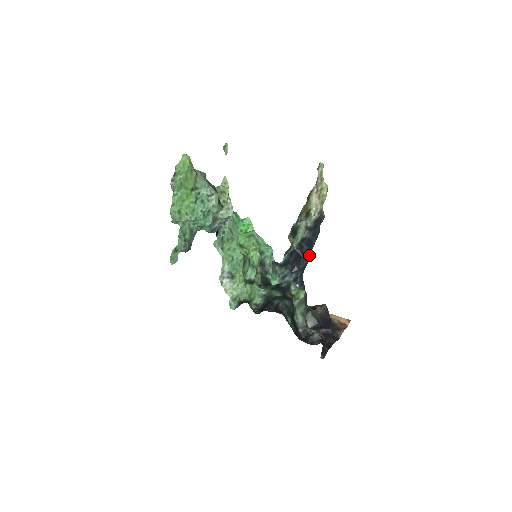
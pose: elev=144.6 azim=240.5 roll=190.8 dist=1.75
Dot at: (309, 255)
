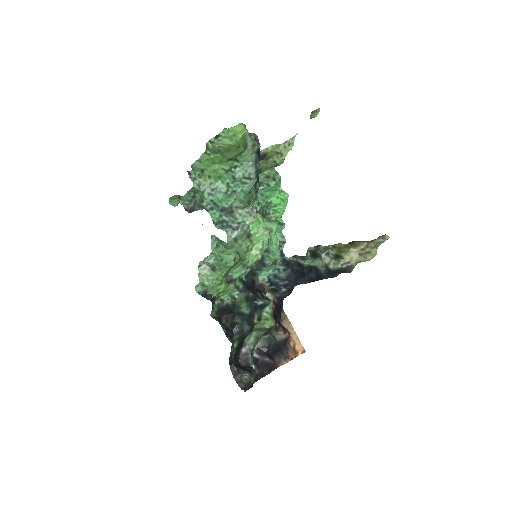
Dot at: (313, 281)
